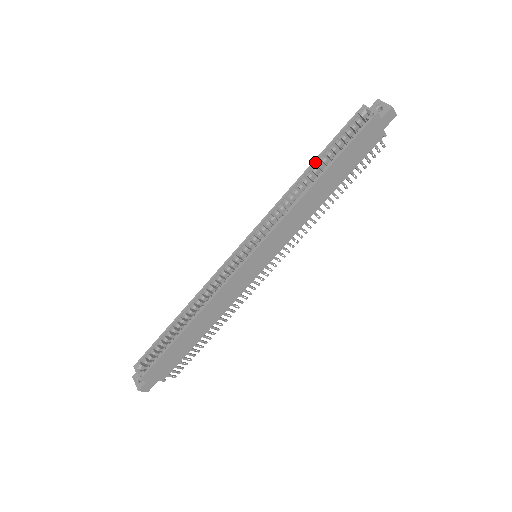
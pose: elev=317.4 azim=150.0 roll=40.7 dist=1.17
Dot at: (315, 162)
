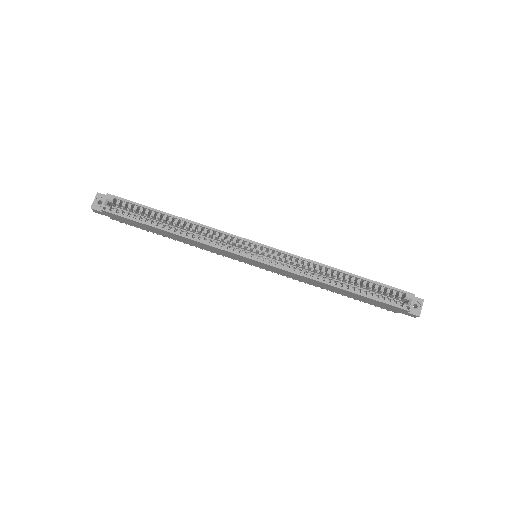
Dot at: (354, 276)
